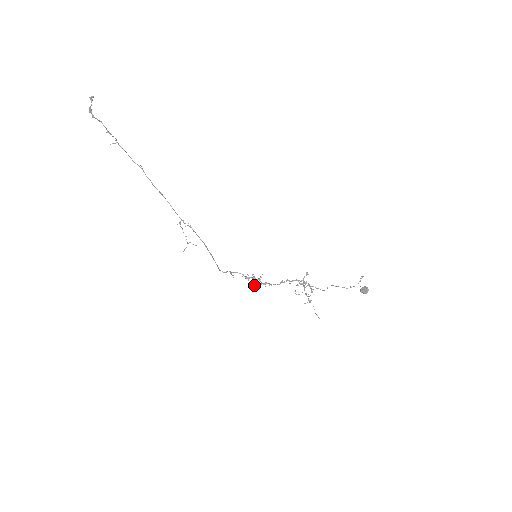
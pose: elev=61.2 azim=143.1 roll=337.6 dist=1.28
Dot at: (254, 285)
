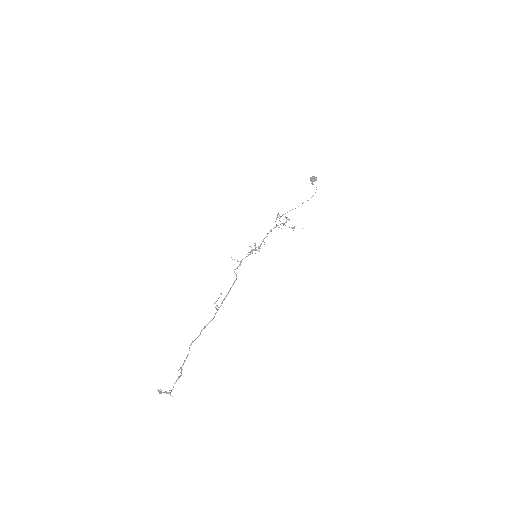
Dot at: occluded
